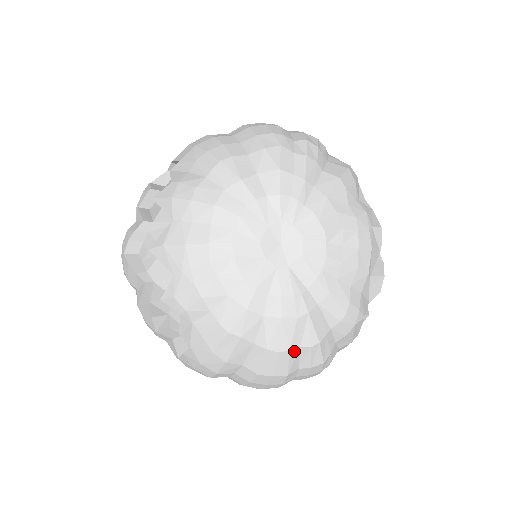
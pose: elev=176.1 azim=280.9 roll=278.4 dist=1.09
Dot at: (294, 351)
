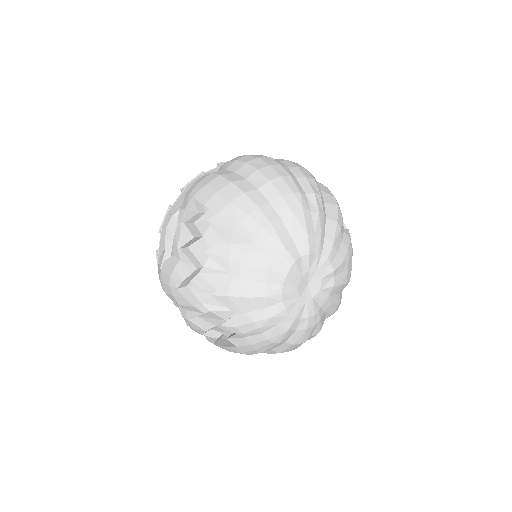
Dot at: occluded
